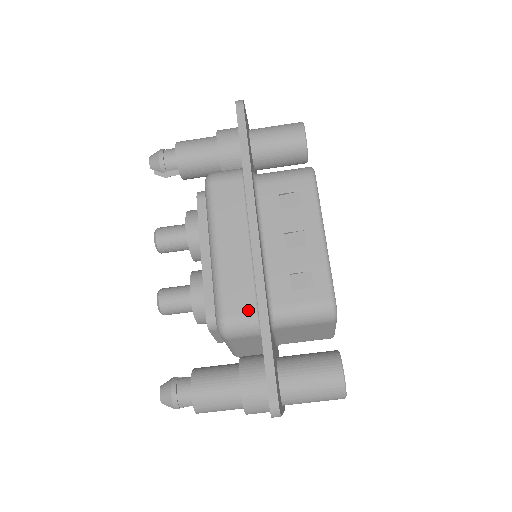
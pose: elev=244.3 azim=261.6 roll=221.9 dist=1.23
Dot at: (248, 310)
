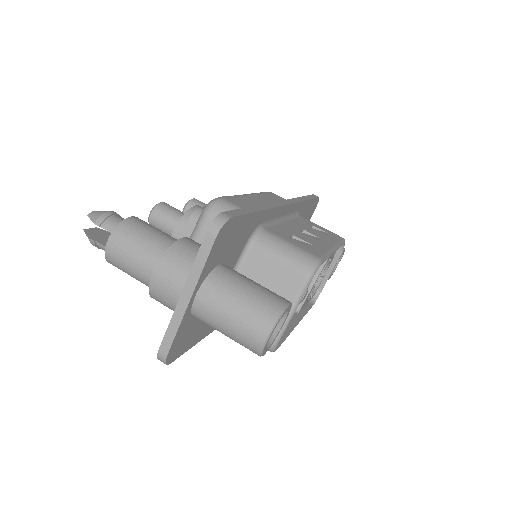
Dot at: occluded
